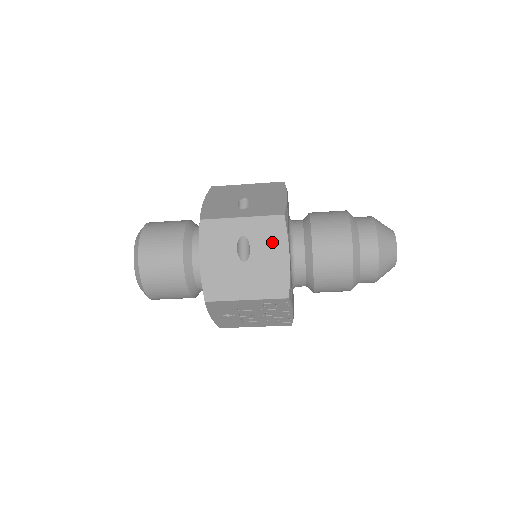
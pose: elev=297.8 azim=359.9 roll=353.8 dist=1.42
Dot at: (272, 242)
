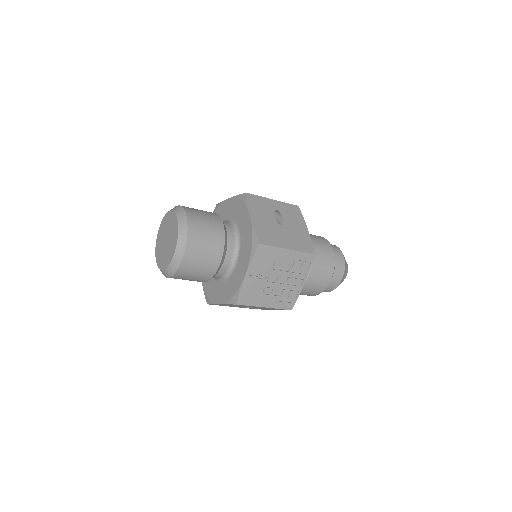
Dot at: (295, 219)
